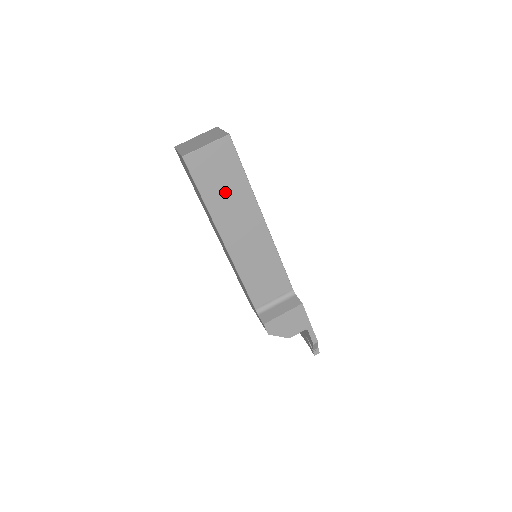
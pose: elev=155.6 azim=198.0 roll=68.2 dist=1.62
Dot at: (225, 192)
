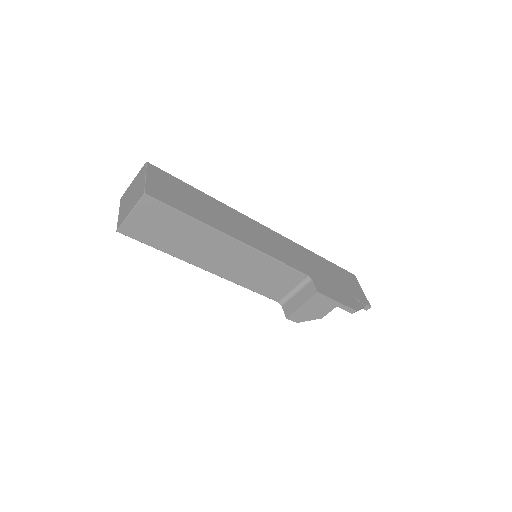
Dot at: (178, 237)
